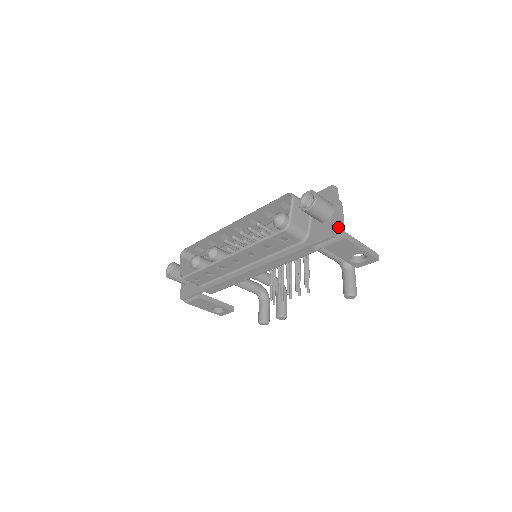
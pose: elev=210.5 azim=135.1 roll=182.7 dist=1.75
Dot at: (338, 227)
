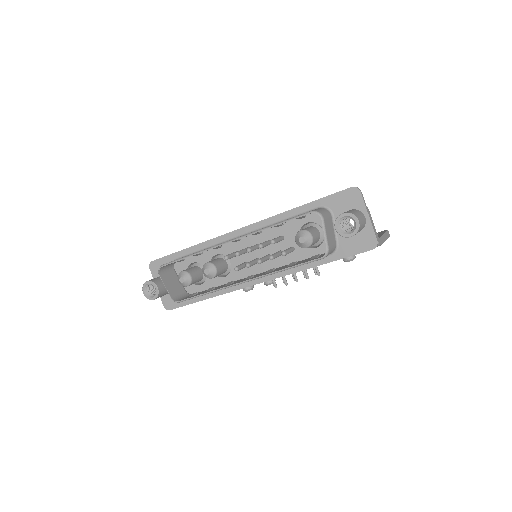
Dot at: (377, 241)
